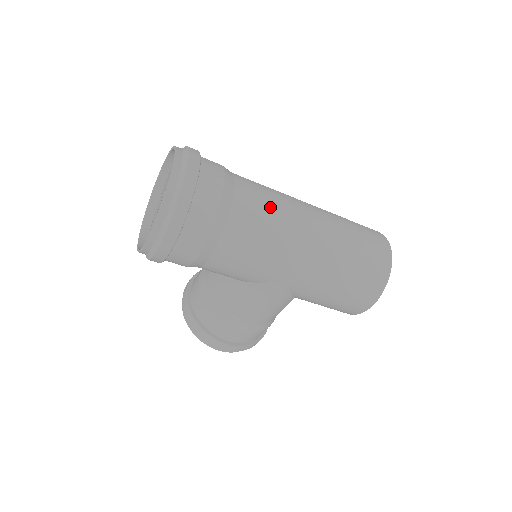
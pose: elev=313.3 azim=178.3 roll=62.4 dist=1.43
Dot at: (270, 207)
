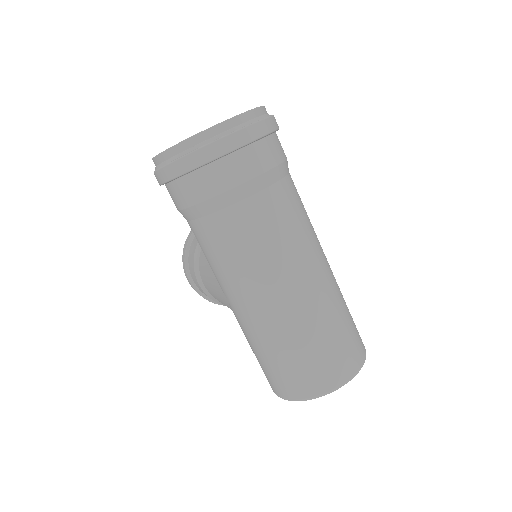
Dot at: (264, 242)
